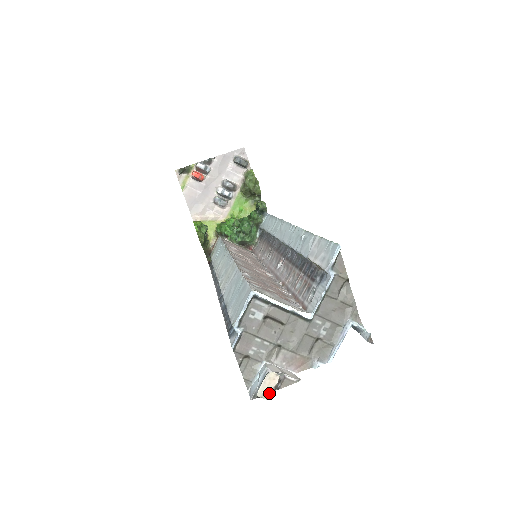
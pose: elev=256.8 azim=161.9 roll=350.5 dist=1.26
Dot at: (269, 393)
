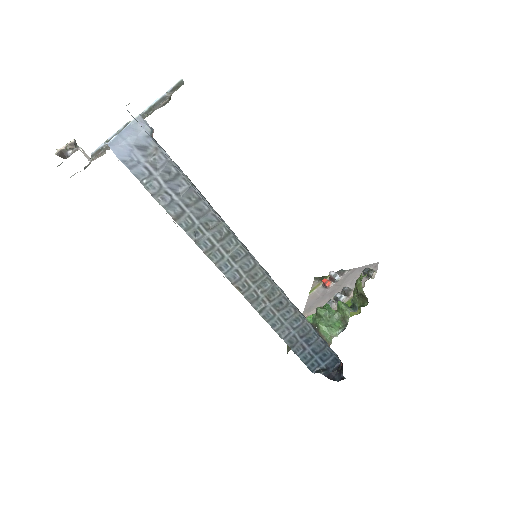
Dot at: (60, 150)
